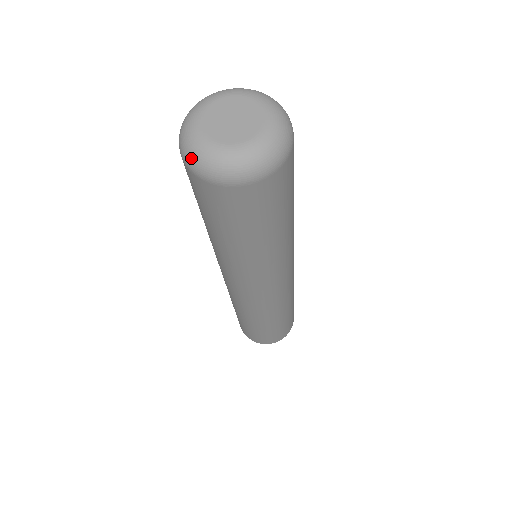
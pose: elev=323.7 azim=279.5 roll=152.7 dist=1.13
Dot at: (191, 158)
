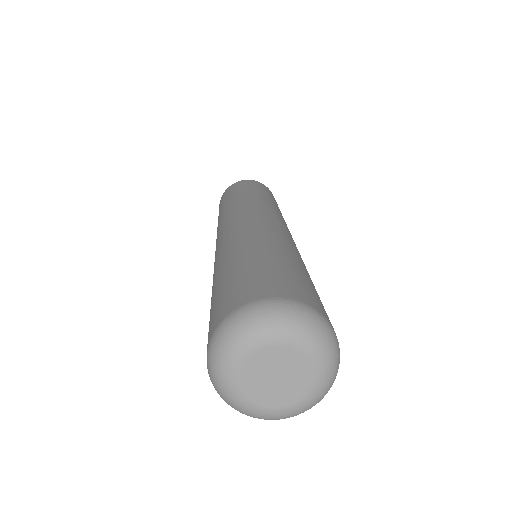
Dot at: occluded
